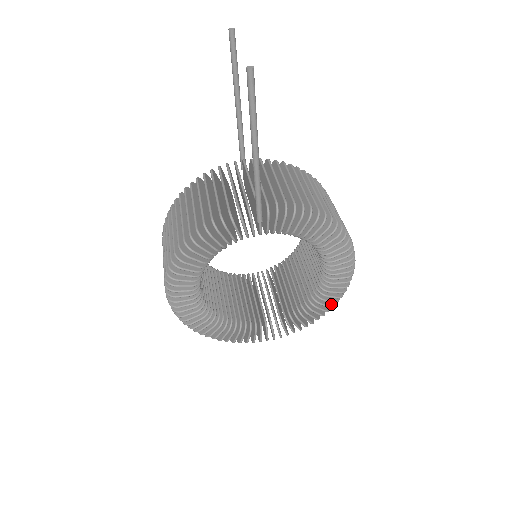
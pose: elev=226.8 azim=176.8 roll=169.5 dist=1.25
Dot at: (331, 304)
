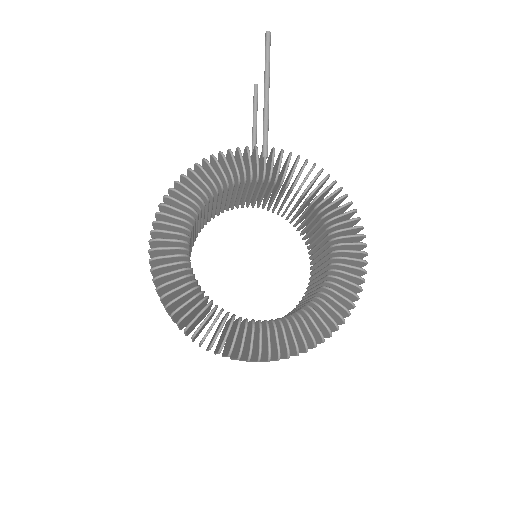
Dot at: (345, 308)
